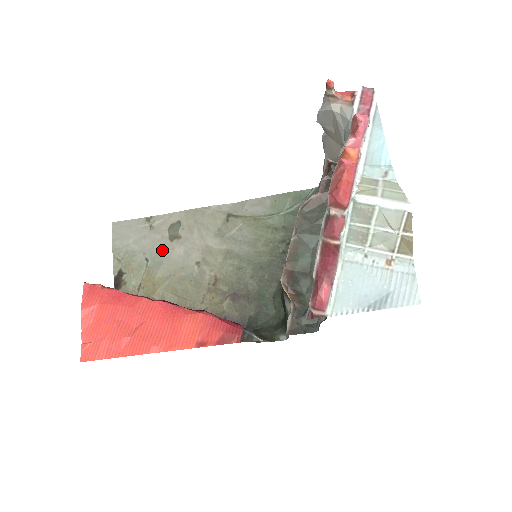
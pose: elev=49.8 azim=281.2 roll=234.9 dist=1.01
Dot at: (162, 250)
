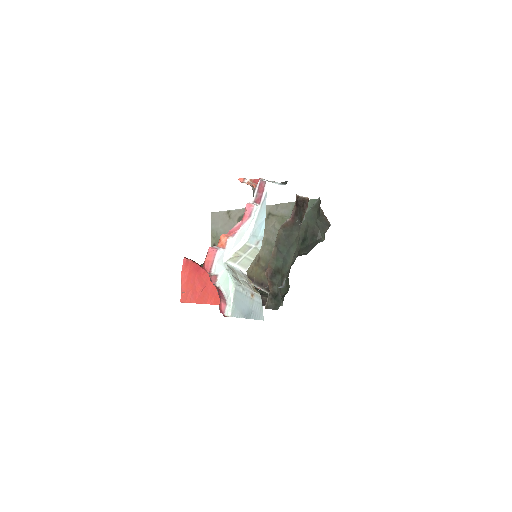
Dot at: occluded
